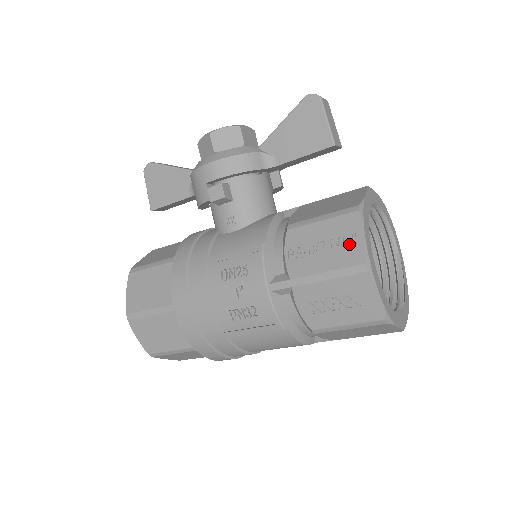
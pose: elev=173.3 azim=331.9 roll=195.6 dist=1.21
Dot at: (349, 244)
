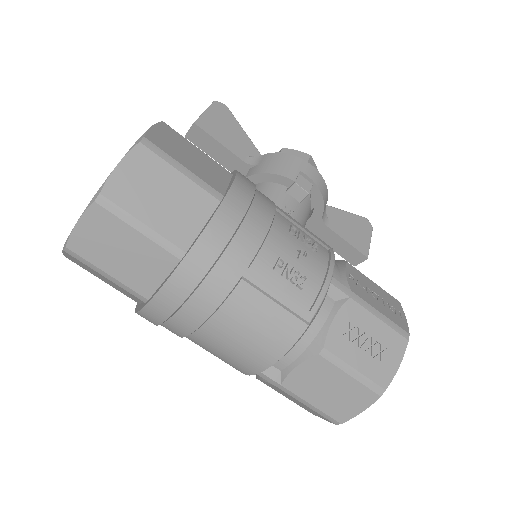
Dot at: (396, 313)
